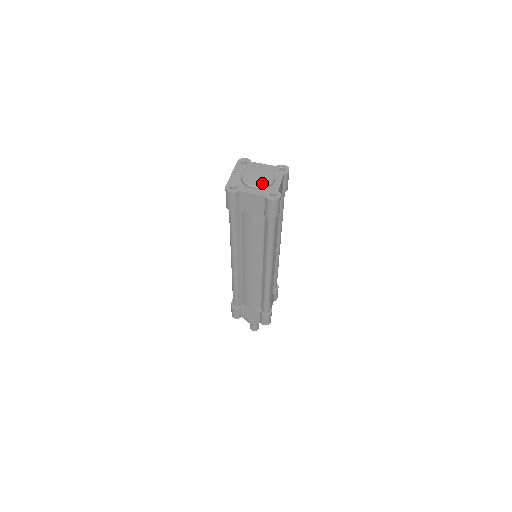
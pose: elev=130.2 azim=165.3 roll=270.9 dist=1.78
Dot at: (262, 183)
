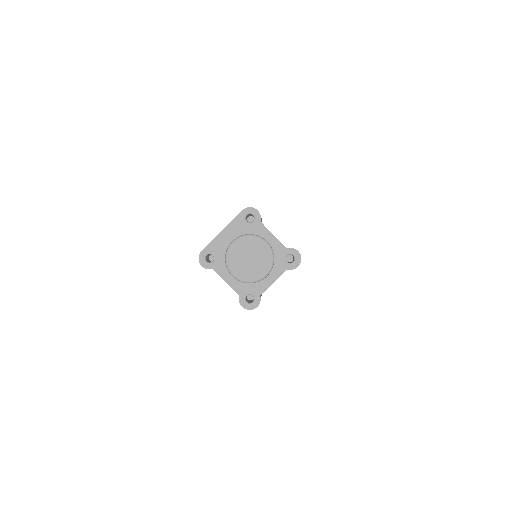
Dot at: (246, 276)
